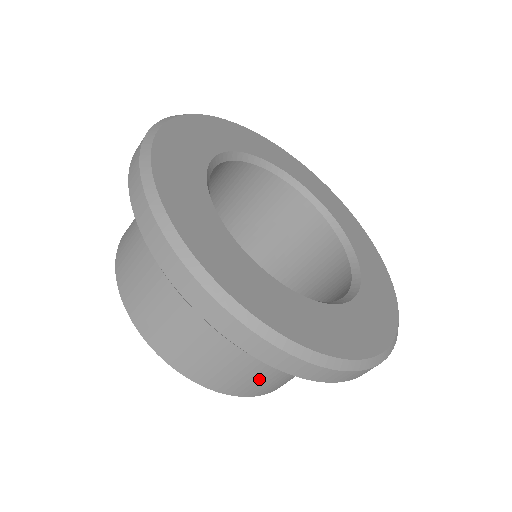
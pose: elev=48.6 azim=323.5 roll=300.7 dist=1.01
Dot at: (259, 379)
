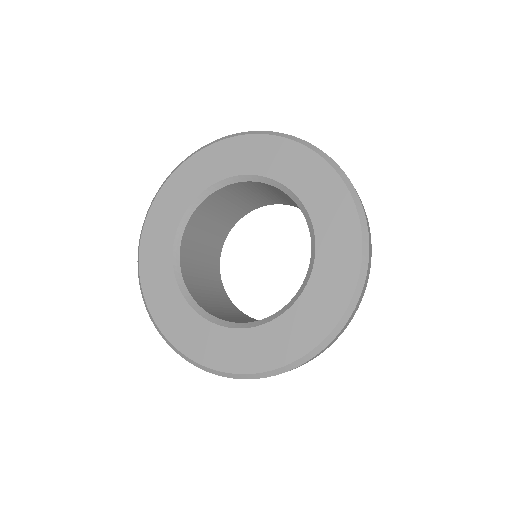
Dot at: occluded
